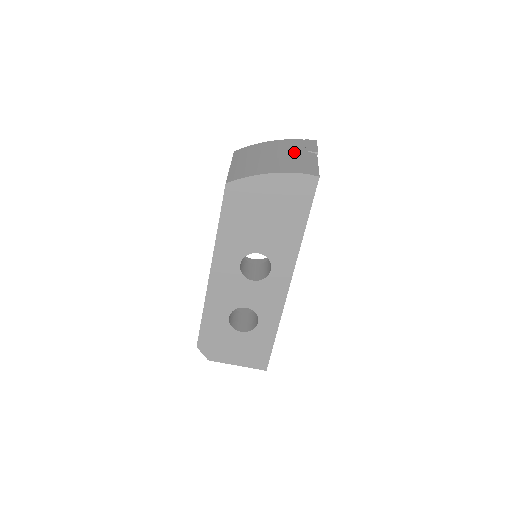
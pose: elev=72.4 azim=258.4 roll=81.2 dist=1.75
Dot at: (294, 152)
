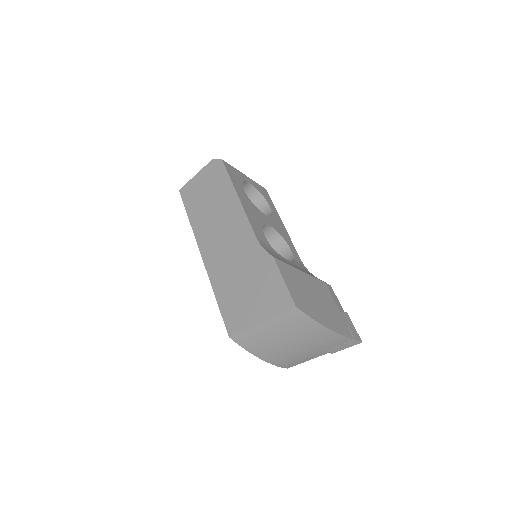
Dot at: (314, 350)
